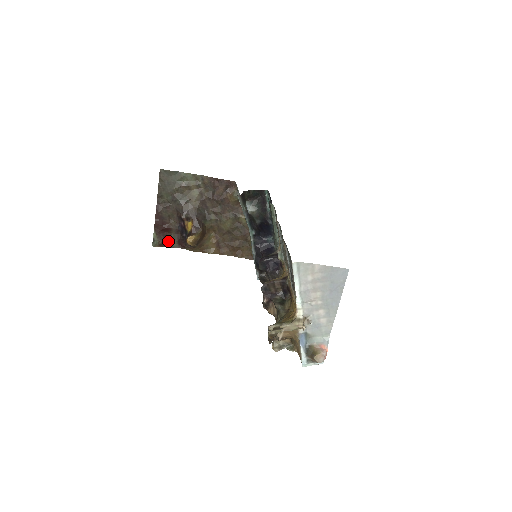
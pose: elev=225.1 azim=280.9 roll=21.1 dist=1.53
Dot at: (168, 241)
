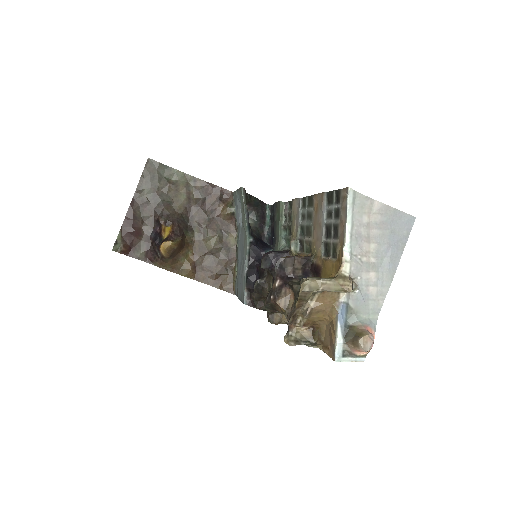
Dot at: (133, 249)
